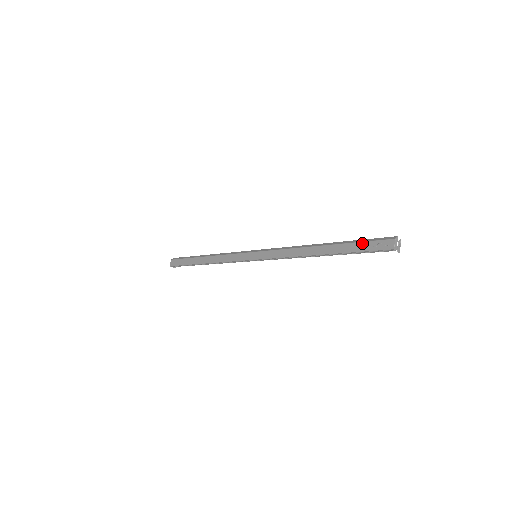
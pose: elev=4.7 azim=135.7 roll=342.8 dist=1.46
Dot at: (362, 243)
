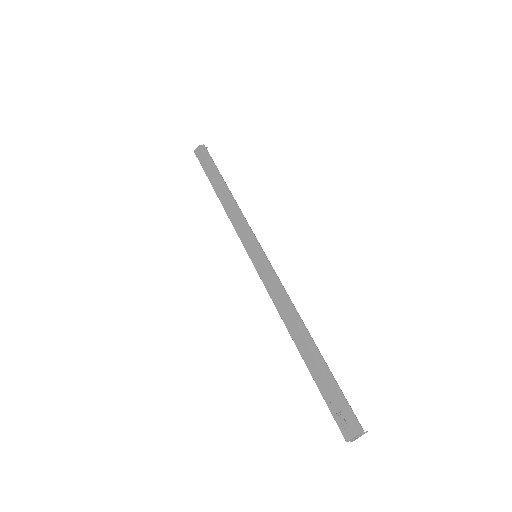
Dot at: (332, 392)
